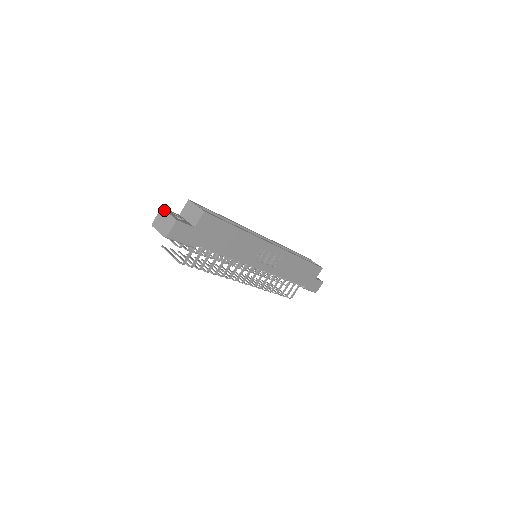
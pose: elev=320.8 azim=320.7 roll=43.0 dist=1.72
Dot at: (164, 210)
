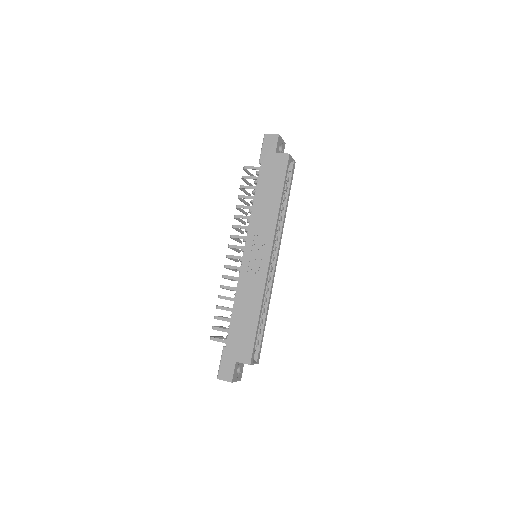
Dot at: occluded
